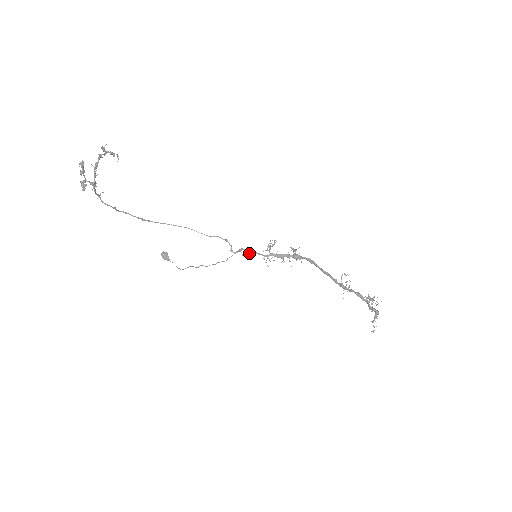
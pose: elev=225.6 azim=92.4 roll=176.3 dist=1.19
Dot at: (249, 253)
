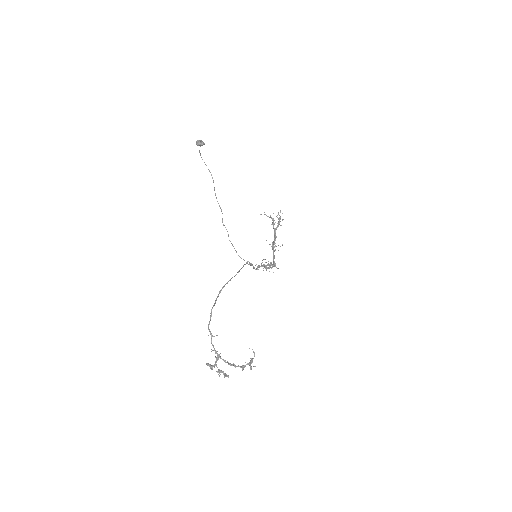
Dot at: occluded
